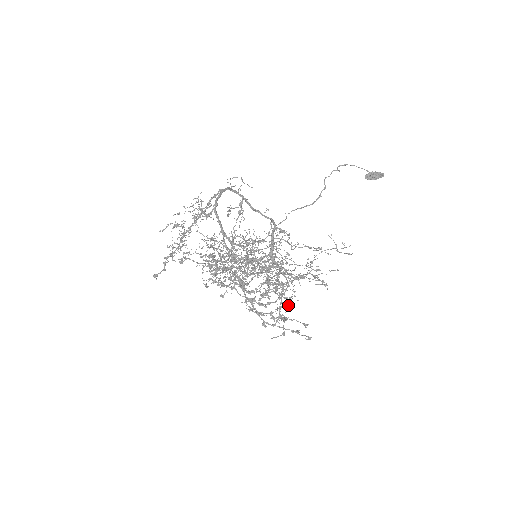
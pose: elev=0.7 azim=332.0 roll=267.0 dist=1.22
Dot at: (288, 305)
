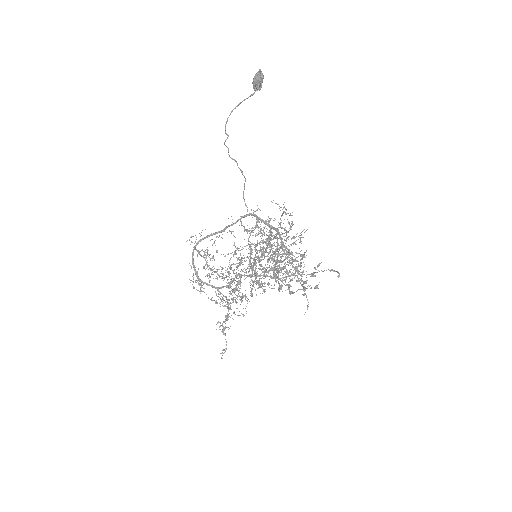
Dot at: (301, 272)
